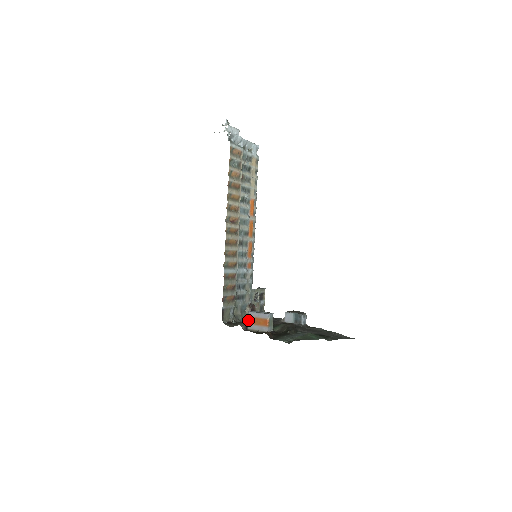
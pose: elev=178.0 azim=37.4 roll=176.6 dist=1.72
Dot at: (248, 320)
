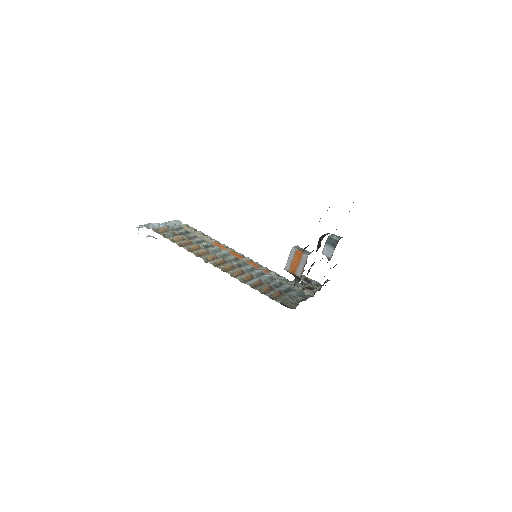
Dot at: (292, 273)
